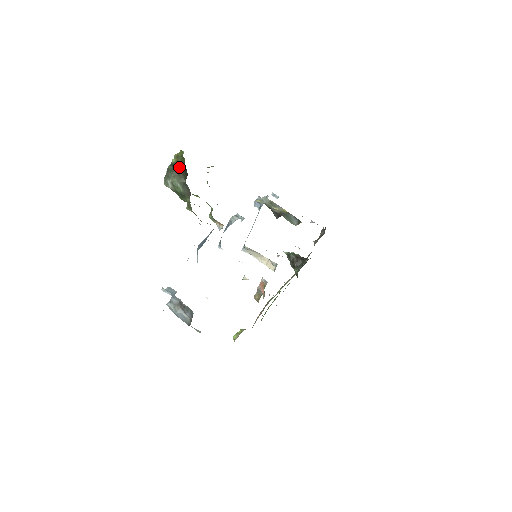
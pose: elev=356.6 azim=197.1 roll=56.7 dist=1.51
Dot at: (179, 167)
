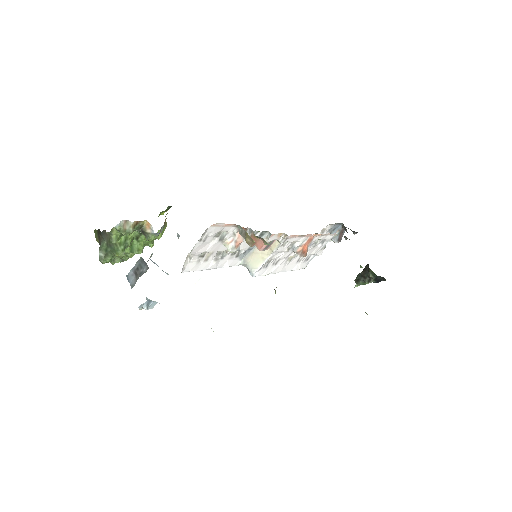
Dot at: (99, 239)
